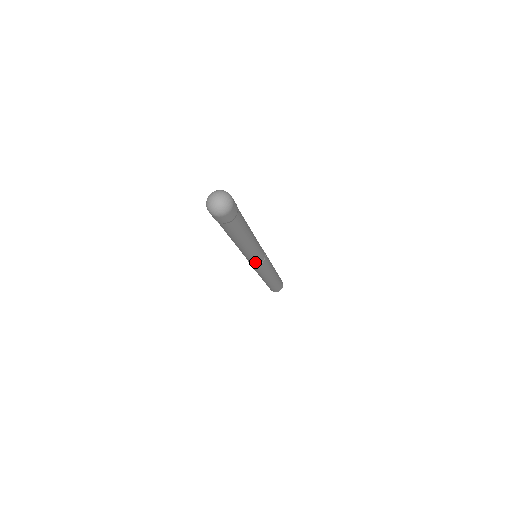
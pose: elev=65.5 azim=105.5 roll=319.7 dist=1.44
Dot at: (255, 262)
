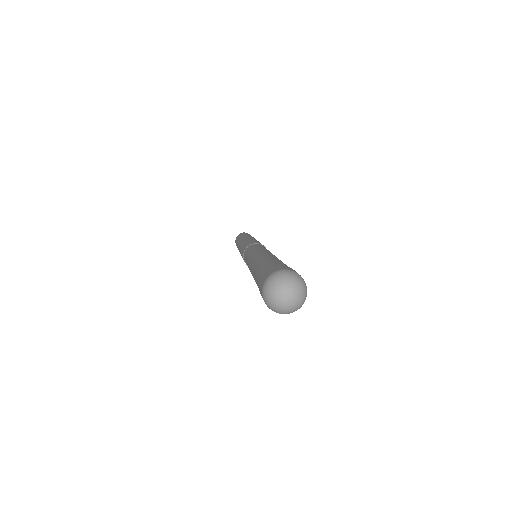
Dot at: occluded
